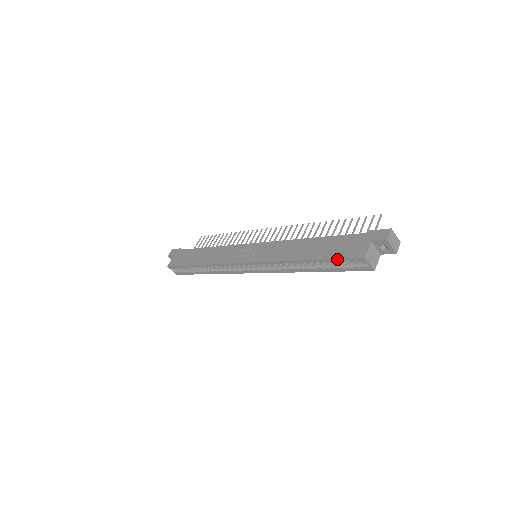
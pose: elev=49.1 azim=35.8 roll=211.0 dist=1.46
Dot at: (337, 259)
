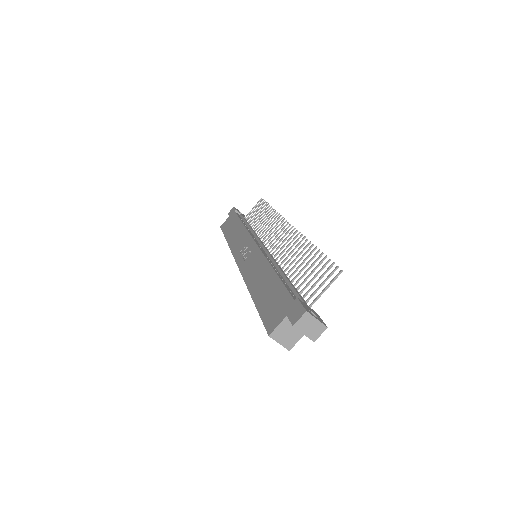
Dot at: (261, 317)
